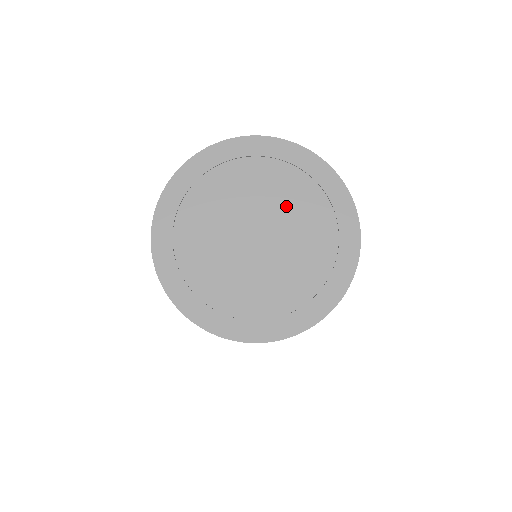
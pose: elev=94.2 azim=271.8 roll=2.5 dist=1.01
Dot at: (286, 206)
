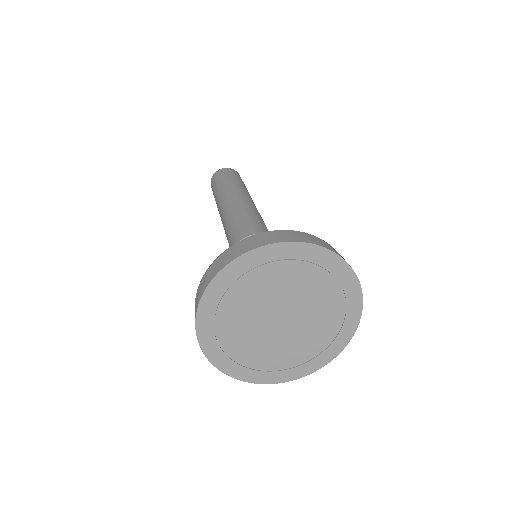
Dot at: (304, 293)
